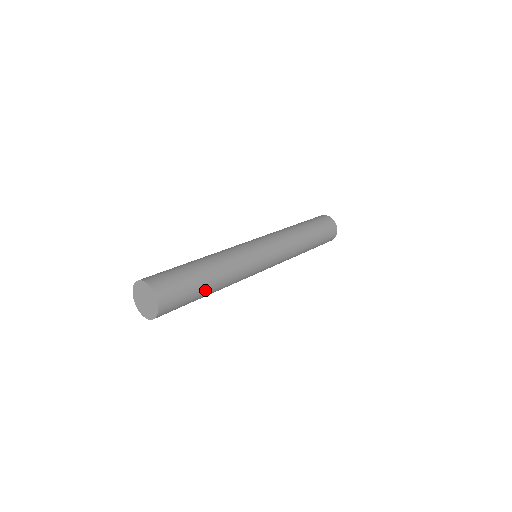
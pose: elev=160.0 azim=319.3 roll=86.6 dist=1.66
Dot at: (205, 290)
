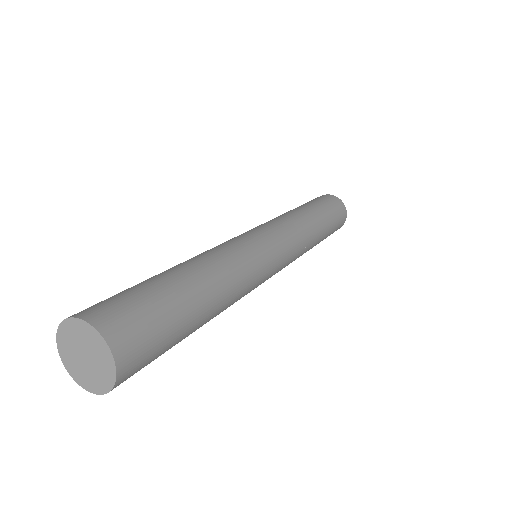
Dot at: (194, 305)
